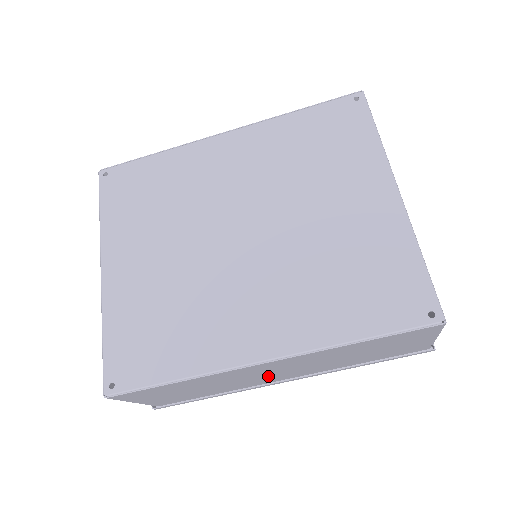
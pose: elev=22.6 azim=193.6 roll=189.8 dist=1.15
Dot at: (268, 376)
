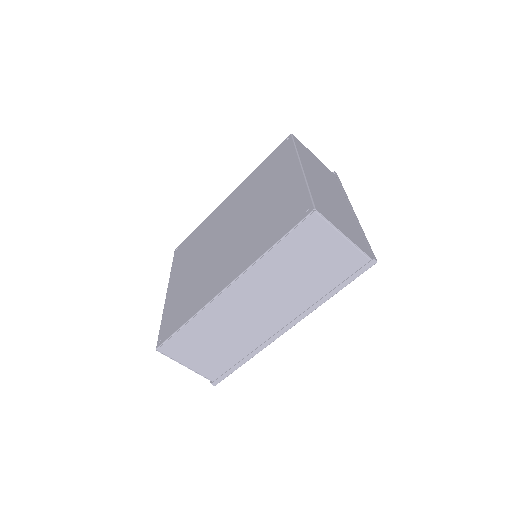
Dot at: (259, 318)
